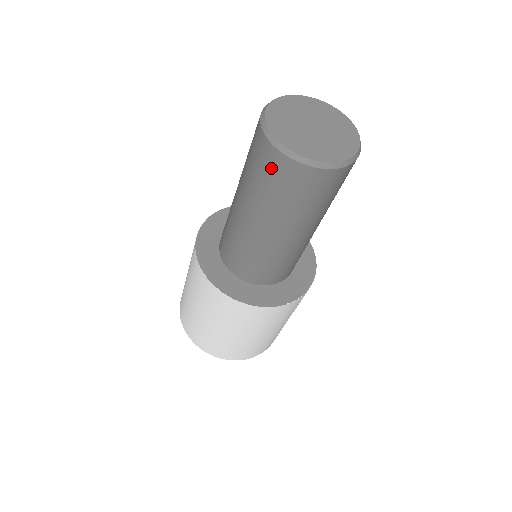
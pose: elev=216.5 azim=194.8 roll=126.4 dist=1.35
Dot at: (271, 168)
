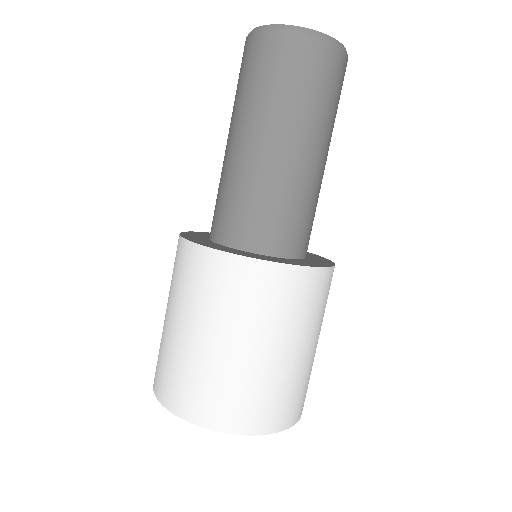
Dot at: (250, 56)
